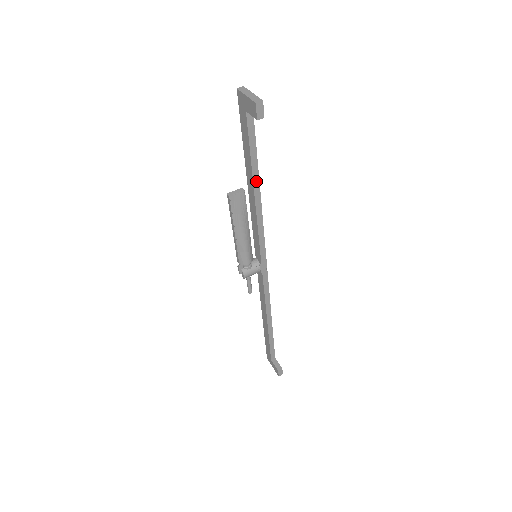
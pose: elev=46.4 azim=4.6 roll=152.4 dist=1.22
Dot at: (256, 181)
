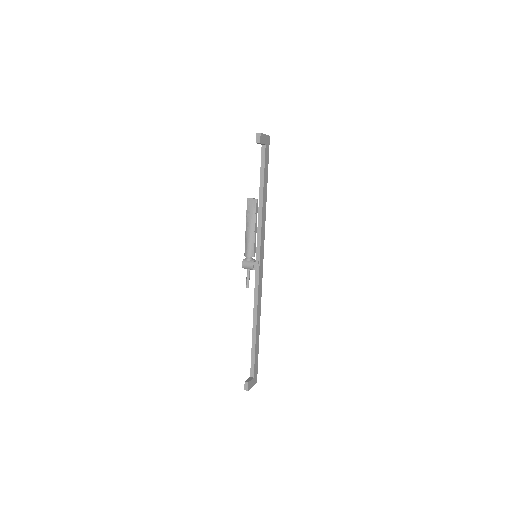
Dot at: (261, 192)
